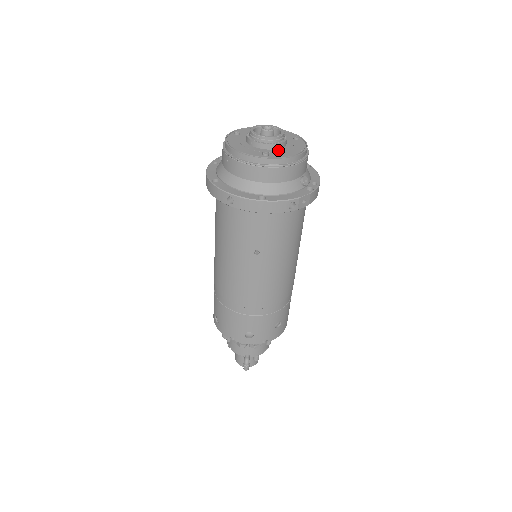
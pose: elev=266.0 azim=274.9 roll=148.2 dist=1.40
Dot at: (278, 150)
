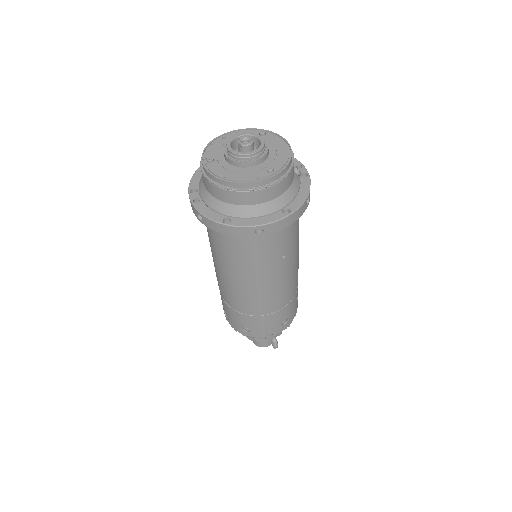
Dot at: (271, 158)
